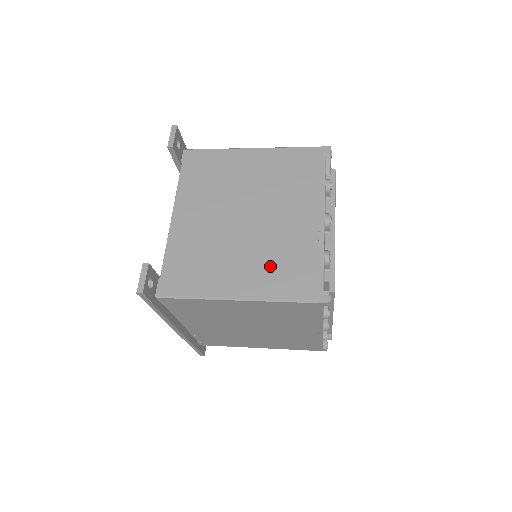
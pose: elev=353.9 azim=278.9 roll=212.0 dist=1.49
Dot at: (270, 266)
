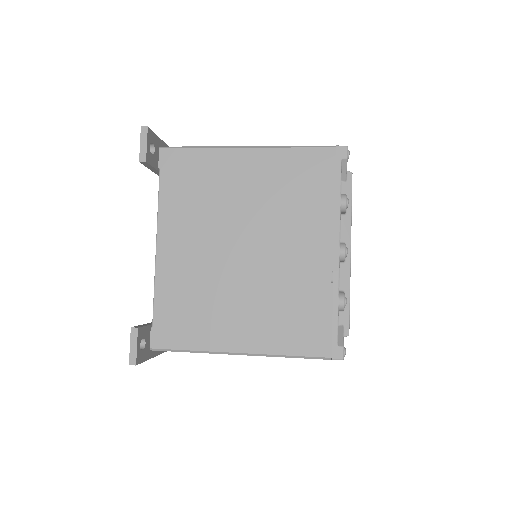
Dot at: (277, 315)
